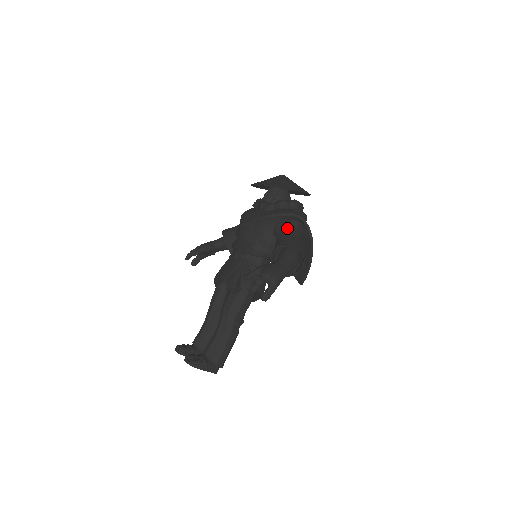
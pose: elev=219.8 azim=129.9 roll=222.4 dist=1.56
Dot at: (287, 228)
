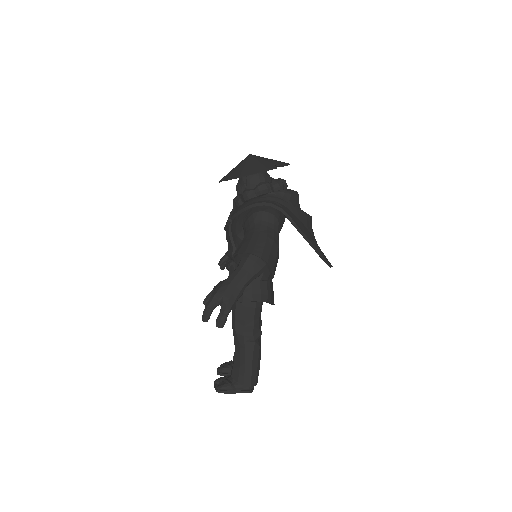
Dot at: (250, 225)
